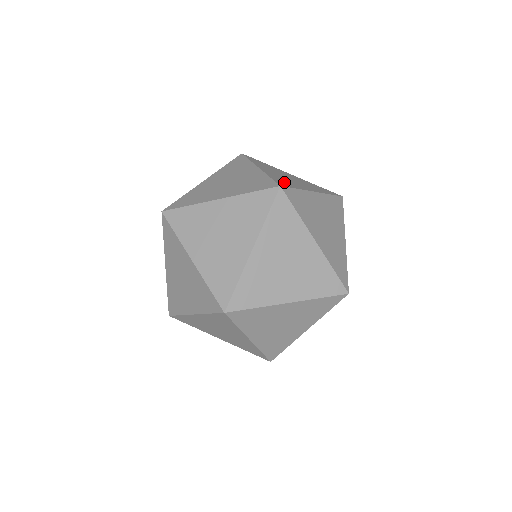
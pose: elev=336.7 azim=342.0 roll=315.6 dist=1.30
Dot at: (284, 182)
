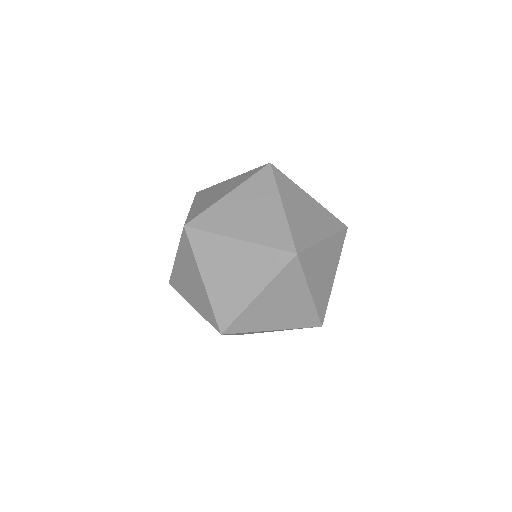
Dot at: occluded
